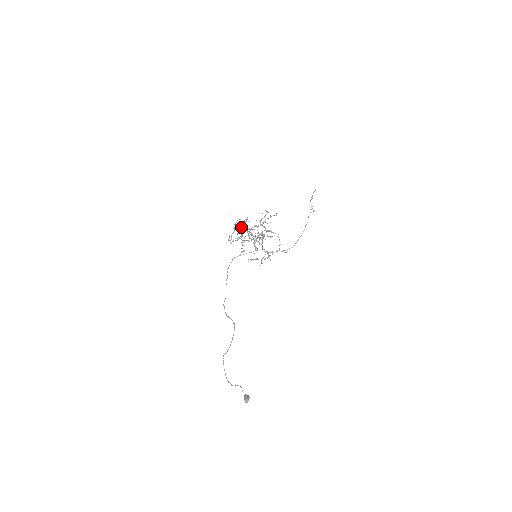
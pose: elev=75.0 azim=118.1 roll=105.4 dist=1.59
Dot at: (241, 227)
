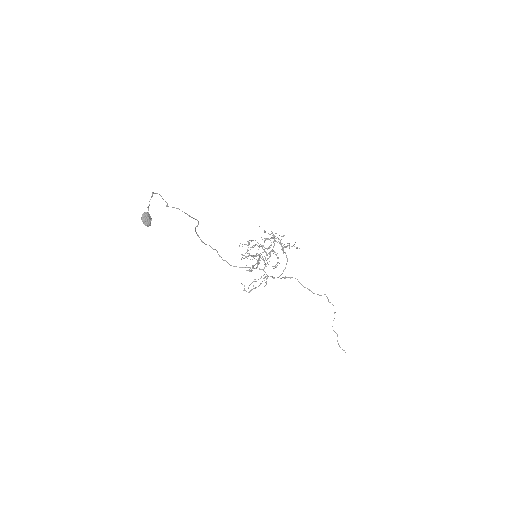
Dot at: (256, 259)
